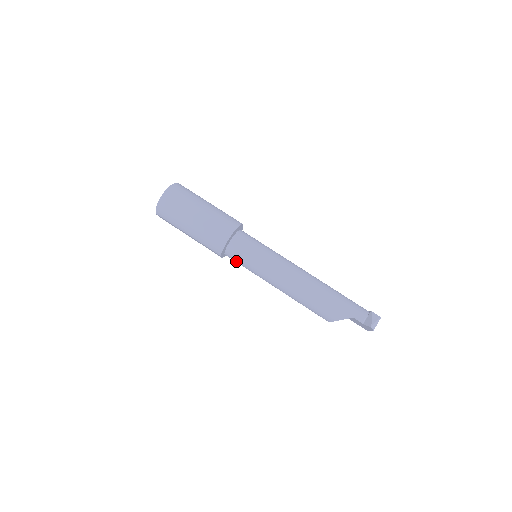
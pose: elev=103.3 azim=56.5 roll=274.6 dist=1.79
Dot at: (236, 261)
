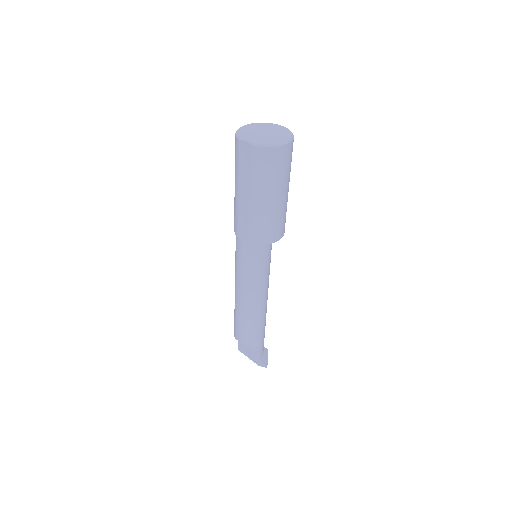
Dot at: (244, 251)
